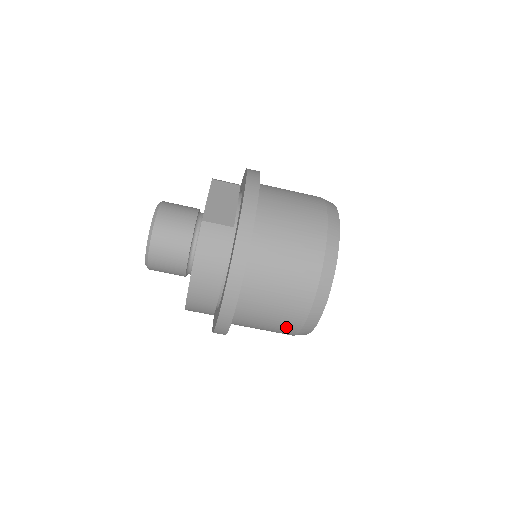
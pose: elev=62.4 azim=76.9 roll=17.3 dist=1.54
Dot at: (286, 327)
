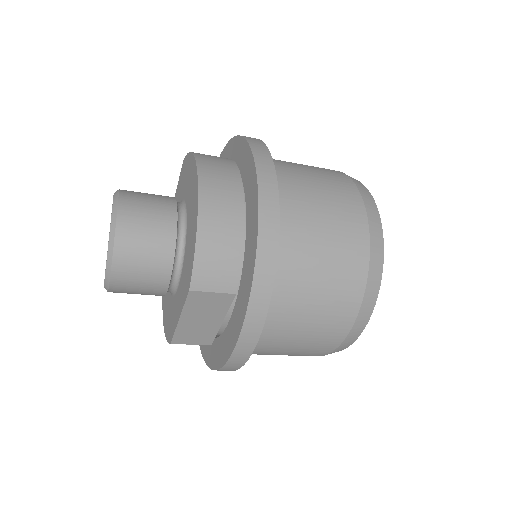
Dot at: occluded
